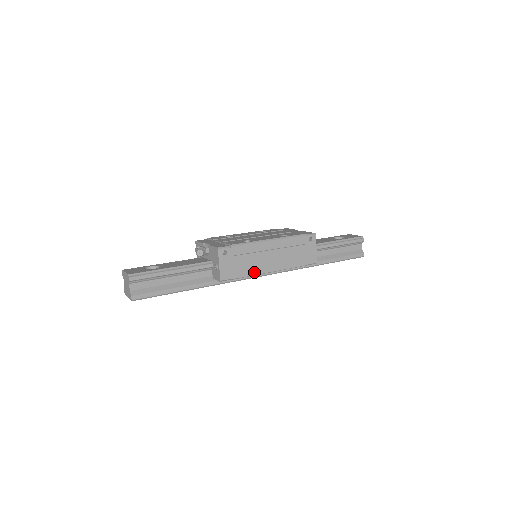
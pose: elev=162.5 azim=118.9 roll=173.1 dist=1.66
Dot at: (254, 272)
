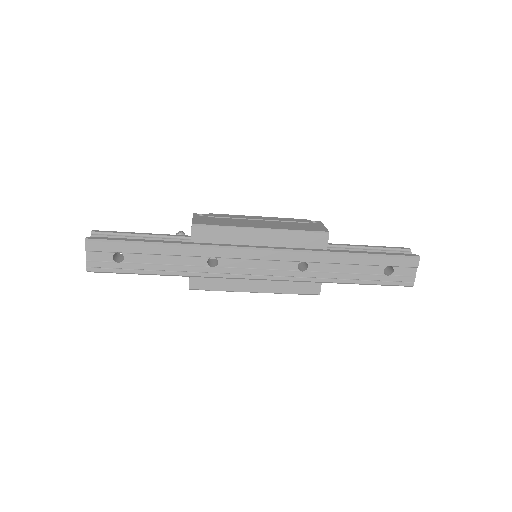
Dot at: (237, 226)
